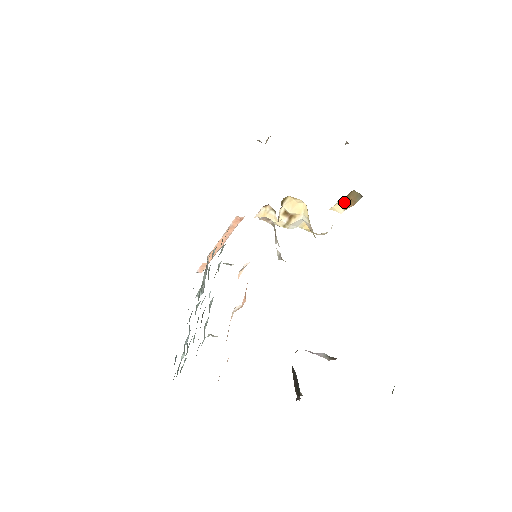
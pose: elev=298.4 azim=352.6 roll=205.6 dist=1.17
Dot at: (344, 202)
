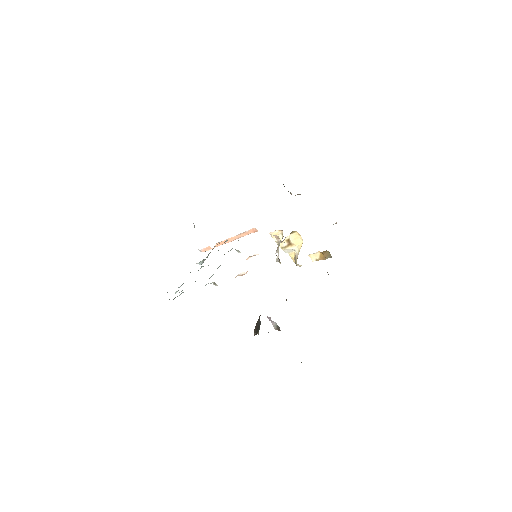
Dot at: (319, 255)
